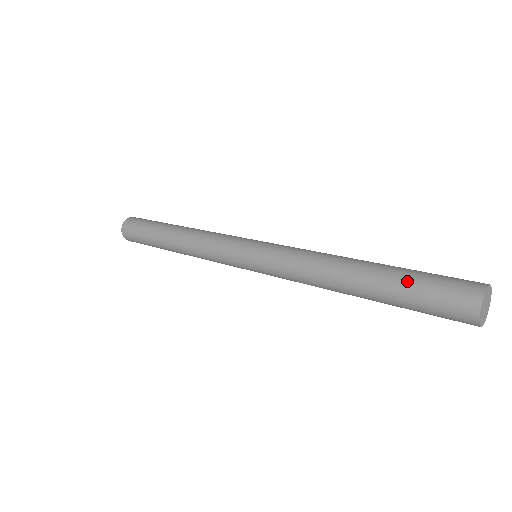
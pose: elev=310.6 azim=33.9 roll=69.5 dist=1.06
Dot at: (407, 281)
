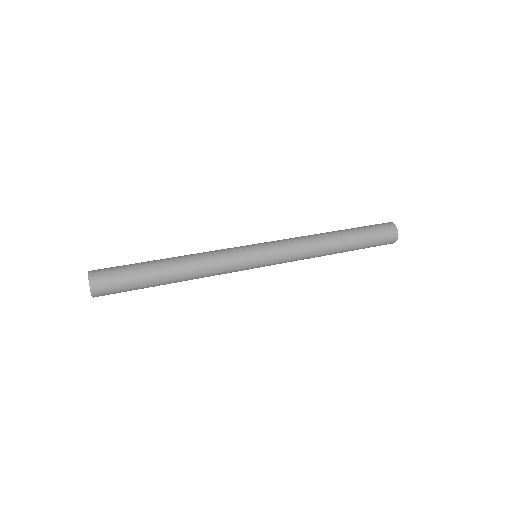
Dot at: (366, 240)
